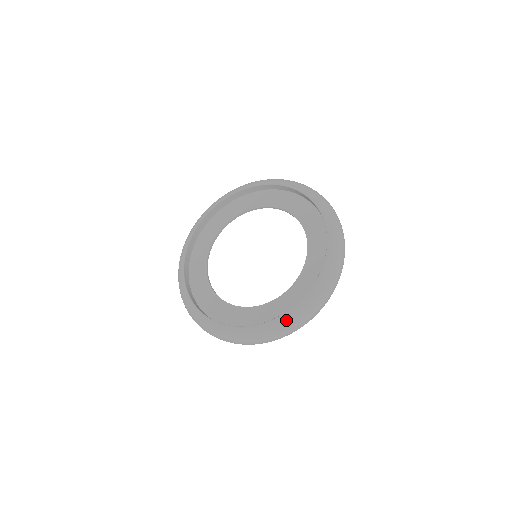
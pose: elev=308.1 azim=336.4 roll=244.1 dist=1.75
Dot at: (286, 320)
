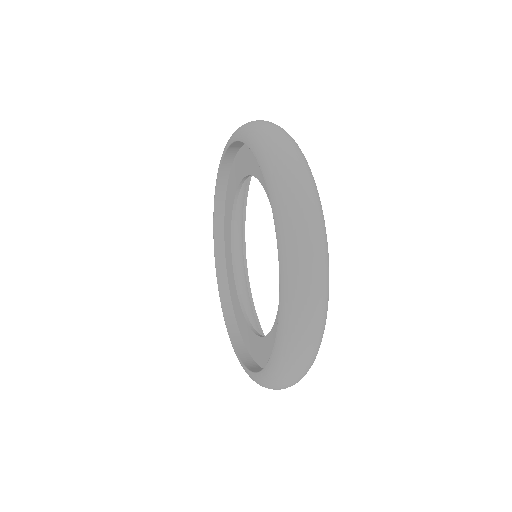
Dot at: (243, 368)
